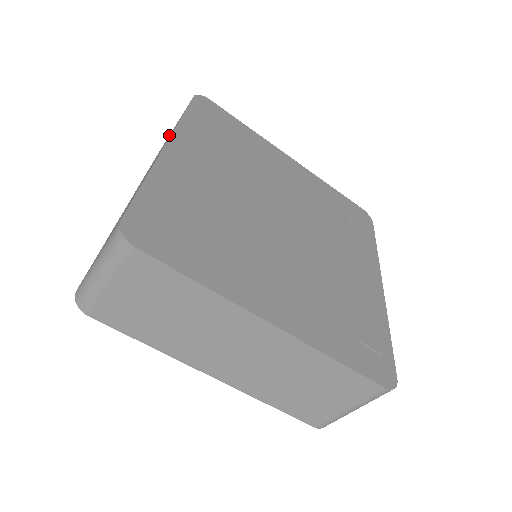
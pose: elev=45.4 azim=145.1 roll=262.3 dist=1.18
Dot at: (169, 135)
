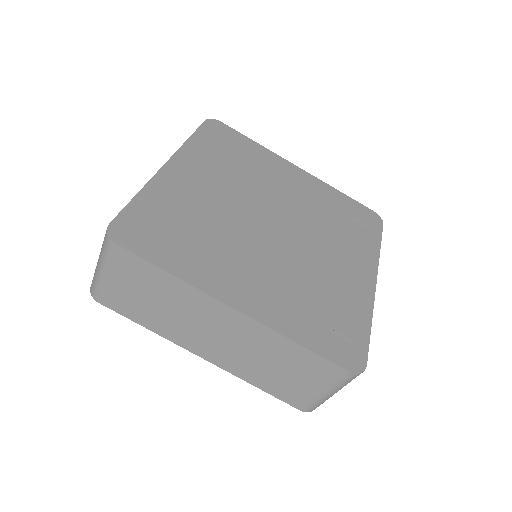
Dot at: occluded
